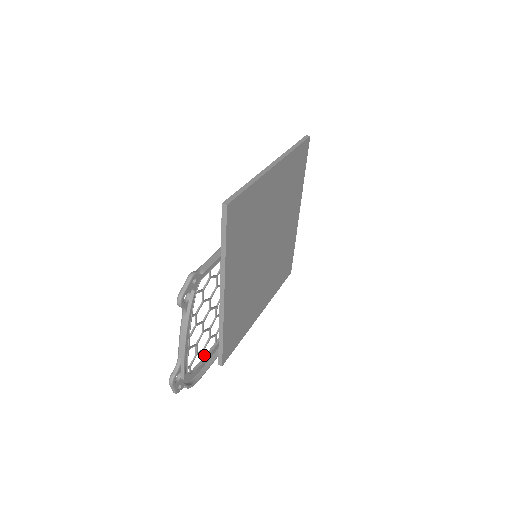
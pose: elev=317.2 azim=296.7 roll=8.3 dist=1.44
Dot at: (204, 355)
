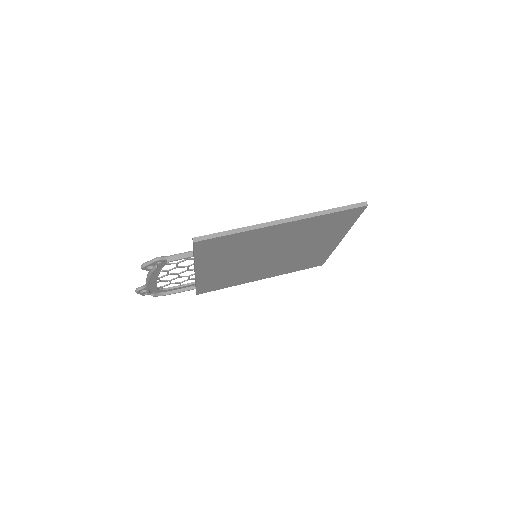
Dot at: occluded
